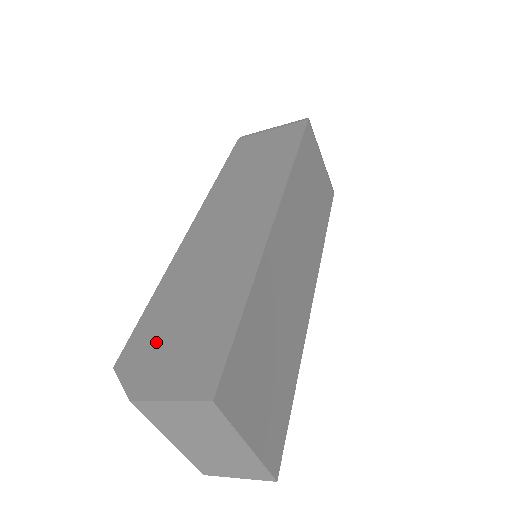
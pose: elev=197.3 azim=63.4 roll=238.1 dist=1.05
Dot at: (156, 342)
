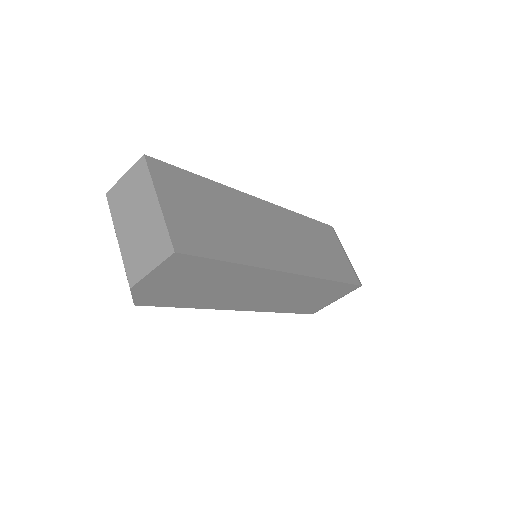
Dot at: occluded
